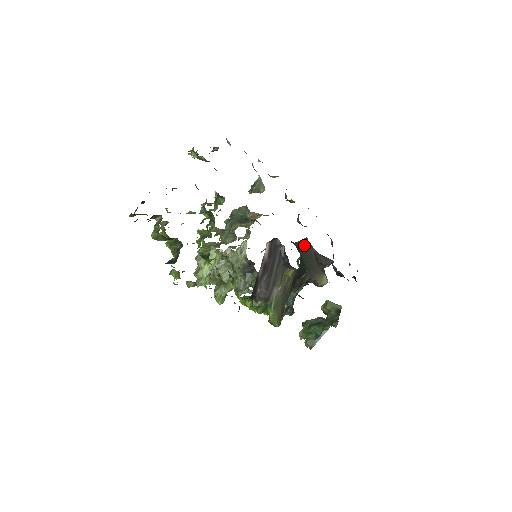
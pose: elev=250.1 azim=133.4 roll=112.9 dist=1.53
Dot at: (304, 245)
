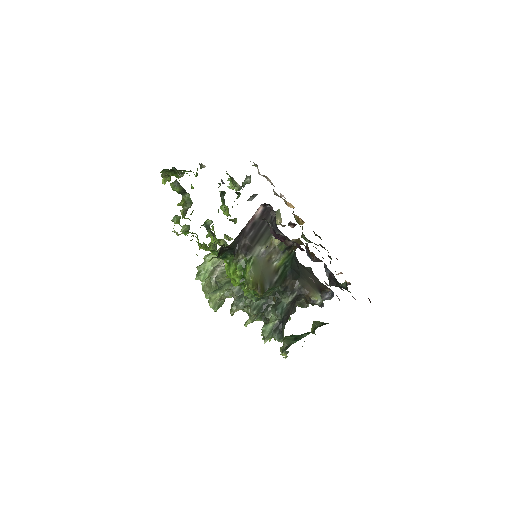
Dot at: (306, 267)
